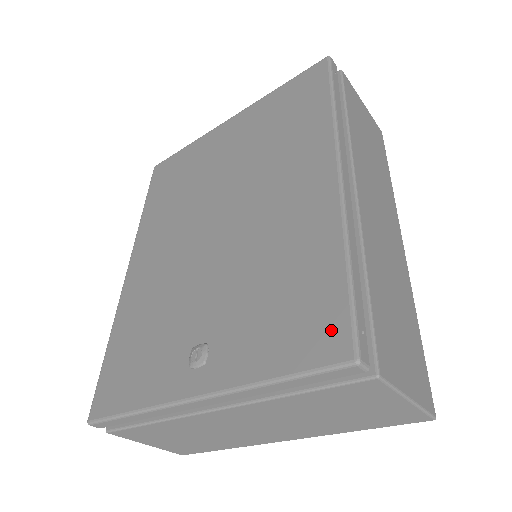
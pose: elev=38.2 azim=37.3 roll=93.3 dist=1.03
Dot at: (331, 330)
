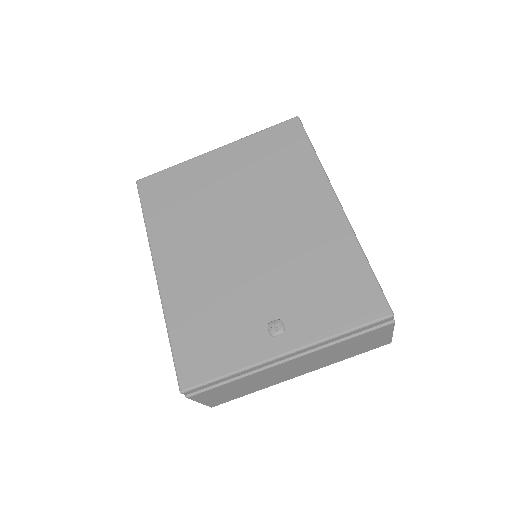
Dot at: (372, 301)
